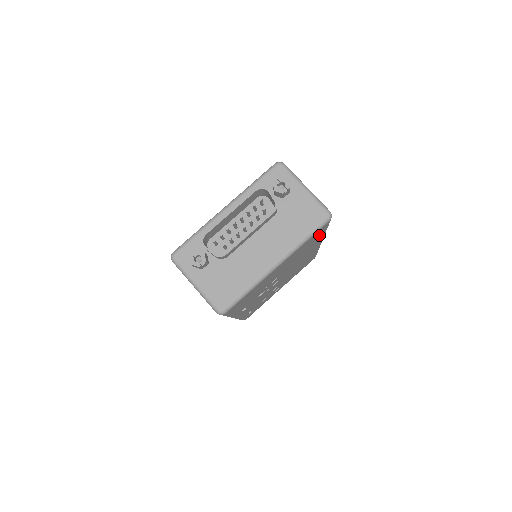
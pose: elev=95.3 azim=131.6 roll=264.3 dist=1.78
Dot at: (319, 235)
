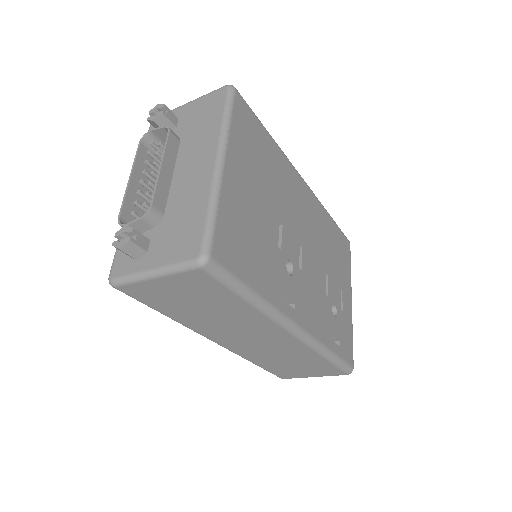
Dot at: (260, 135)
